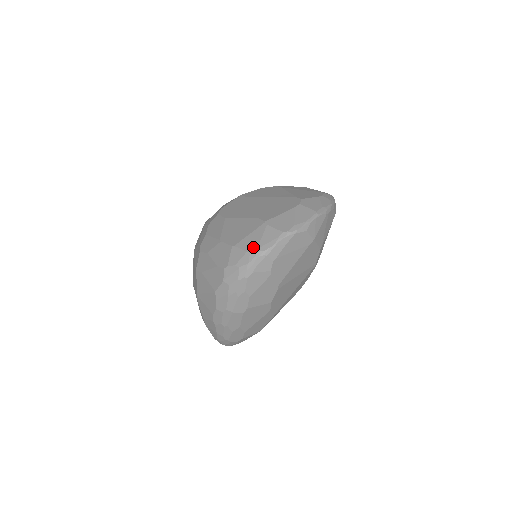
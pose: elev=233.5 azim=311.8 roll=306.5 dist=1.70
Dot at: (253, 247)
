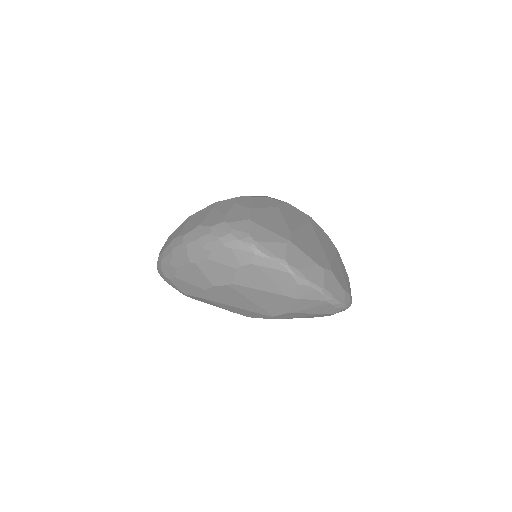
Dot at: (257, 237)
